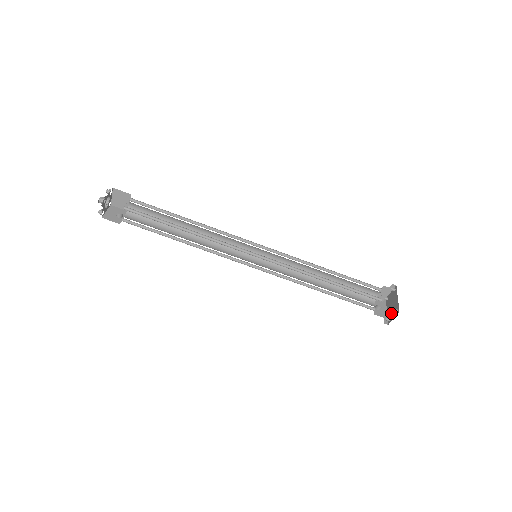
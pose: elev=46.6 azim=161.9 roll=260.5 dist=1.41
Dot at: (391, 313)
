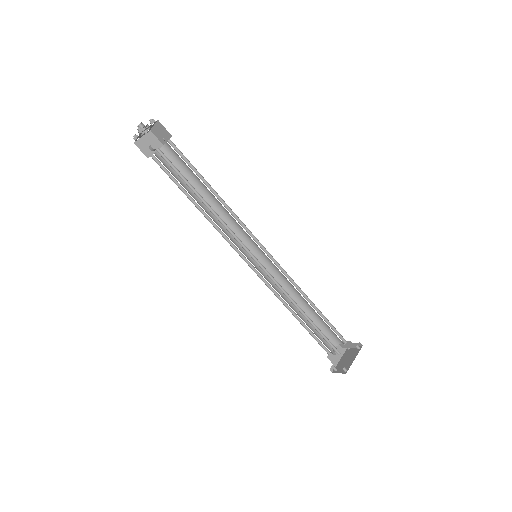
Dot at: (341, 366)
